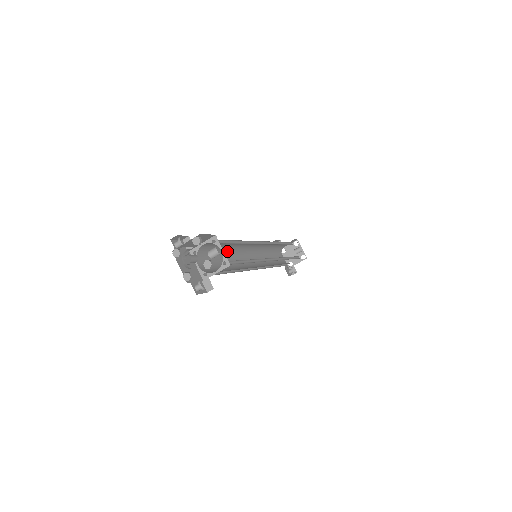
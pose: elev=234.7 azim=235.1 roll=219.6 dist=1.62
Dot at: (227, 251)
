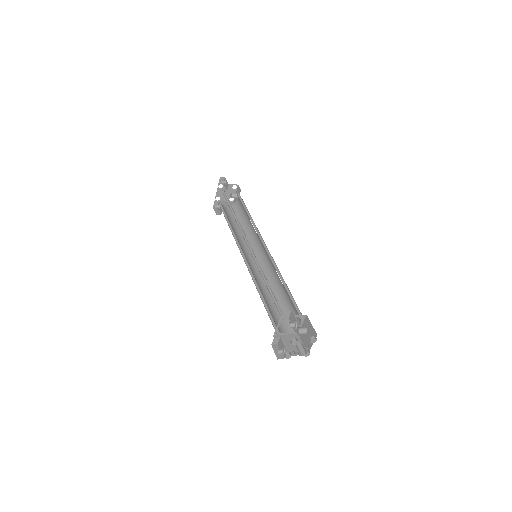
Dot at: occluded
